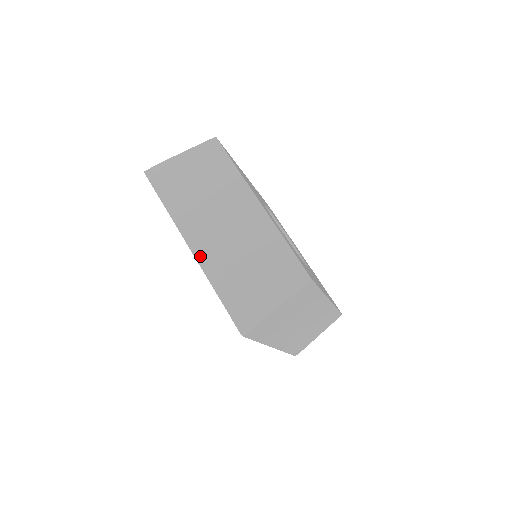
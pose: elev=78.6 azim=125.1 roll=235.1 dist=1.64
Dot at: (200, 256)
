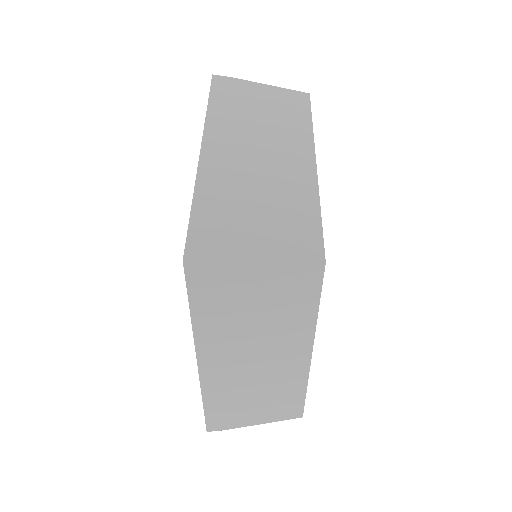
Dot at: (206, 160)
